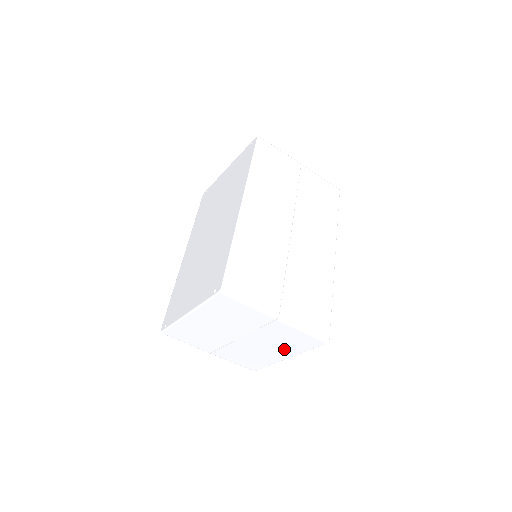
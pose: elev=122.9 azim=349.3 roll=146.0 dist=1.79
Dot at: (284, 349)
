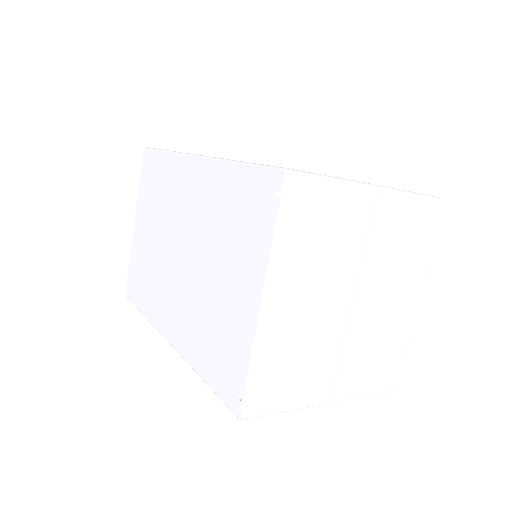
Dot at: (408, 275)
